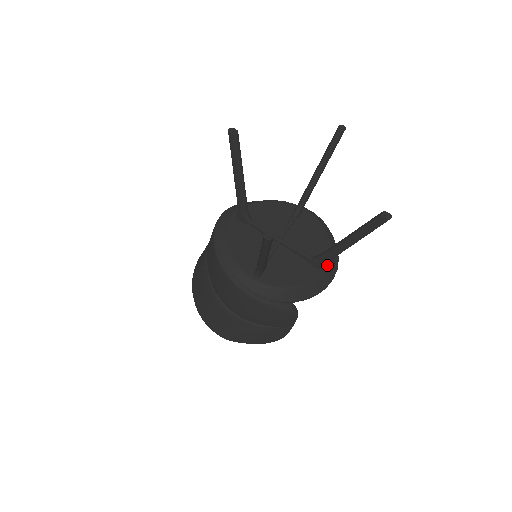
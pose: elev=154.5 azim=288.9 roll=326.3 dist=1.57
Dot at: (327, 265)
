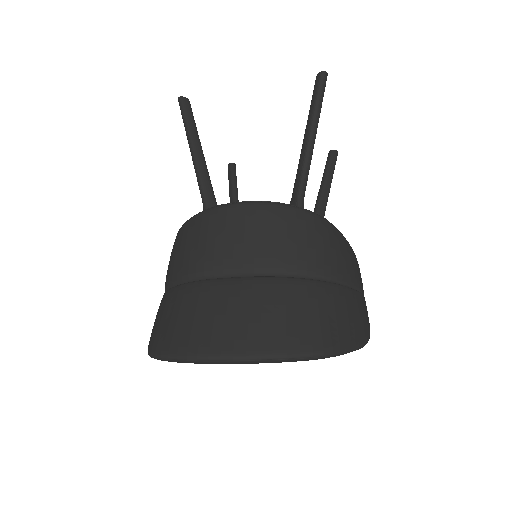
Dot at: occluded
